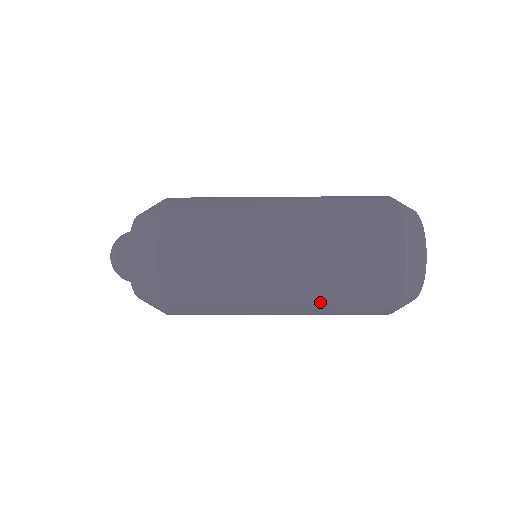
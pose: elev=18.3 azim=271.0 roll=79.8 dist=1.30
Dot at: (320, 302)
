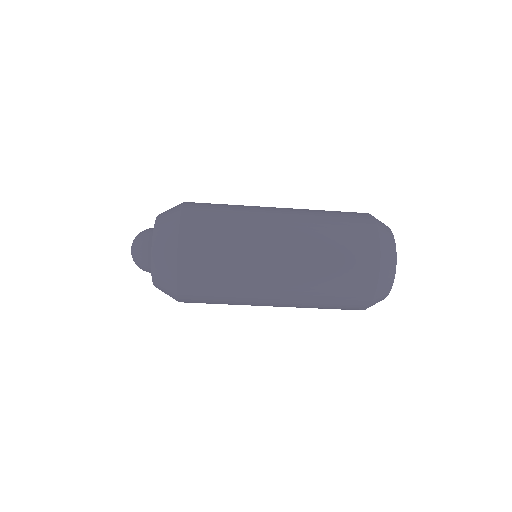
Dot at: (314, 271)
